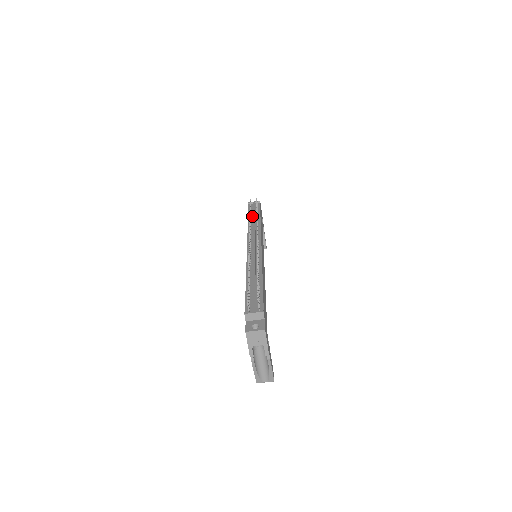
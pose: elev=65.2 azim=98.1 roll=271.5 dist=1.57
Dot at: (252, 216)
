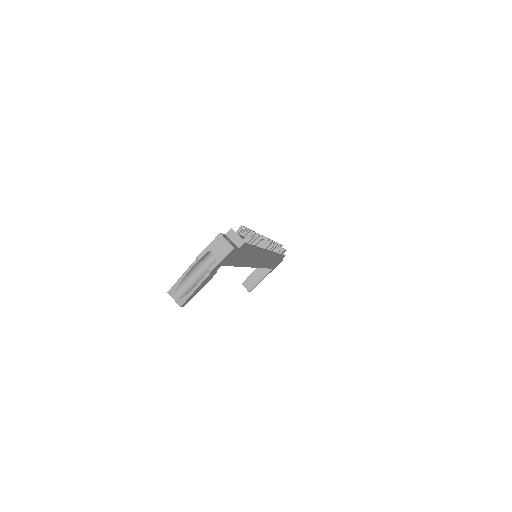
Dot at: occluded
